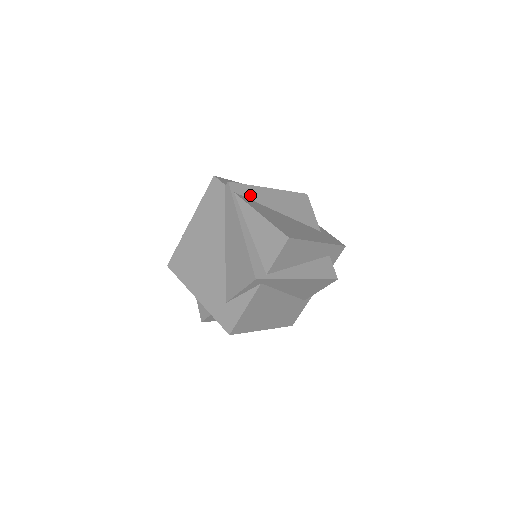
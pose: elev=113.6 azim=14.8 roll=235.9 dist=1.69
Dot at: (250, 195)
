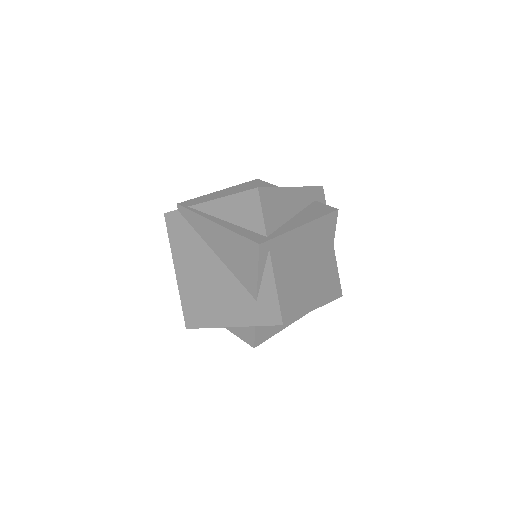
Dot at: occluded
